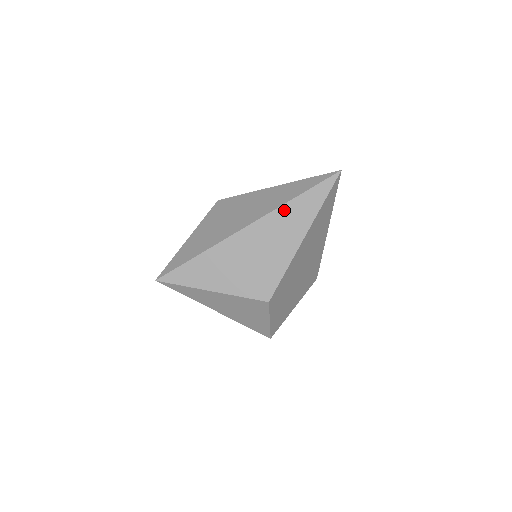
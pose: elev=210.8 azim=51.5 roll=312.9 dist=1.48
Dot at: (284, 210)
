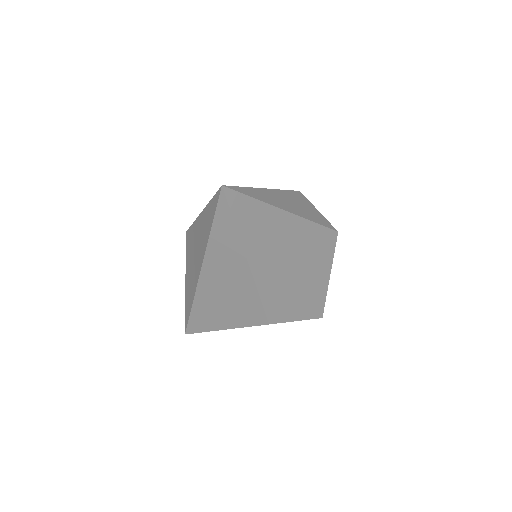
Dot at: (212, 248)
